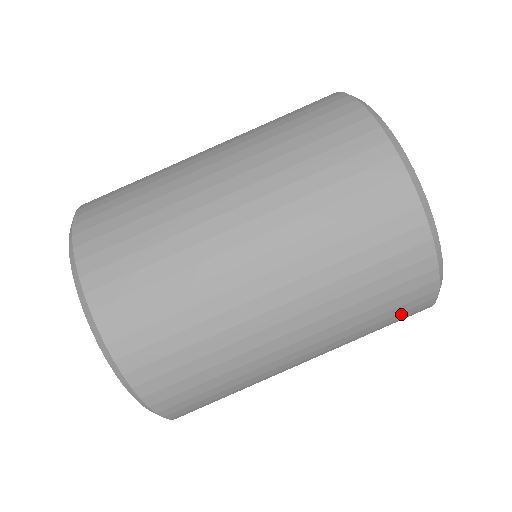
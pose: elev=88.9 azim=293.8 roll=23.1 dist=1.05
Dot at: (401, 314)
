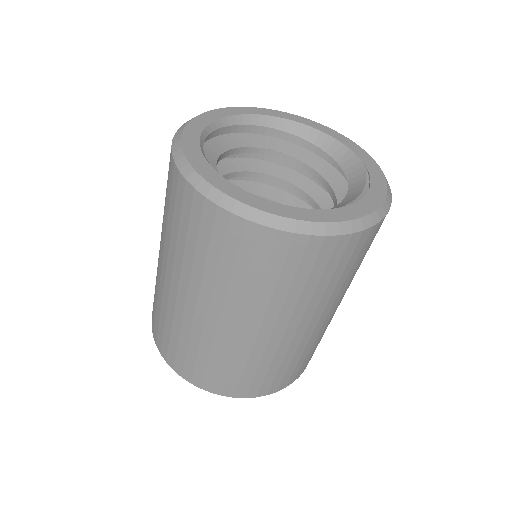
Dot at: occluded
